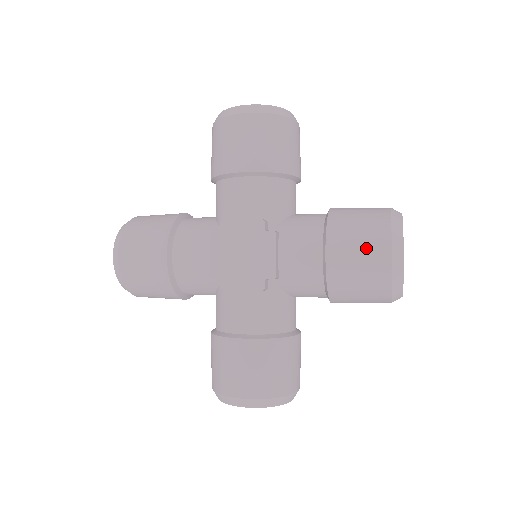
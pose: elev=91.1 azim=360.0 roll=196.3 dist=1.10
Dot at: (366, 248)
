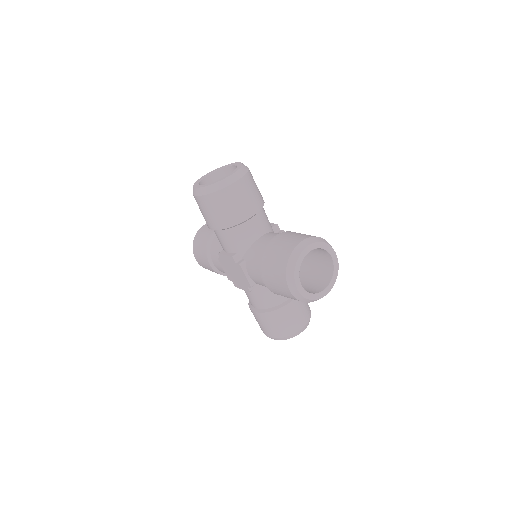
Dot at: (277, 283)
